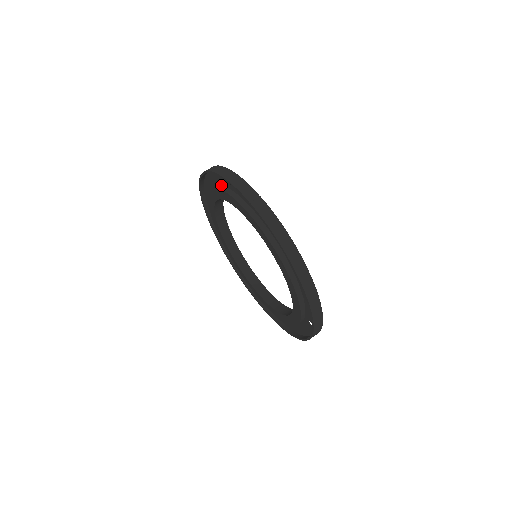
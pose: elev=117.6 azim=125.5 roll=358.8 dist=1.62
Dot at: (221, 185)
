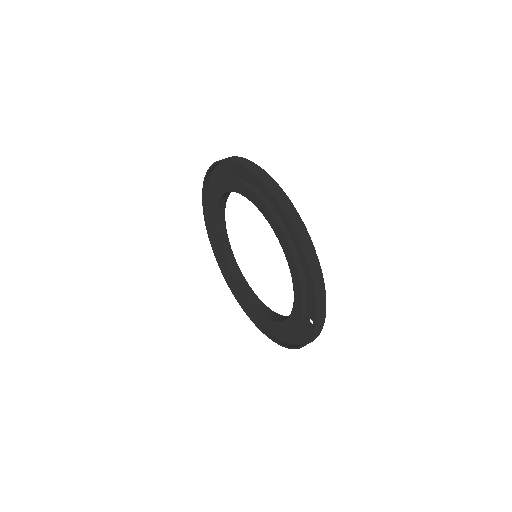
Dot at: (228, 177)
